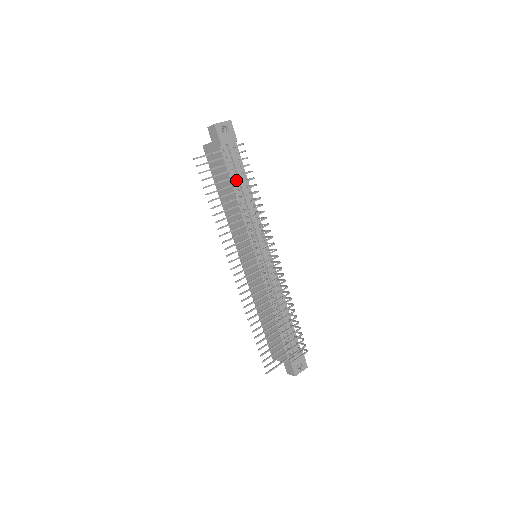
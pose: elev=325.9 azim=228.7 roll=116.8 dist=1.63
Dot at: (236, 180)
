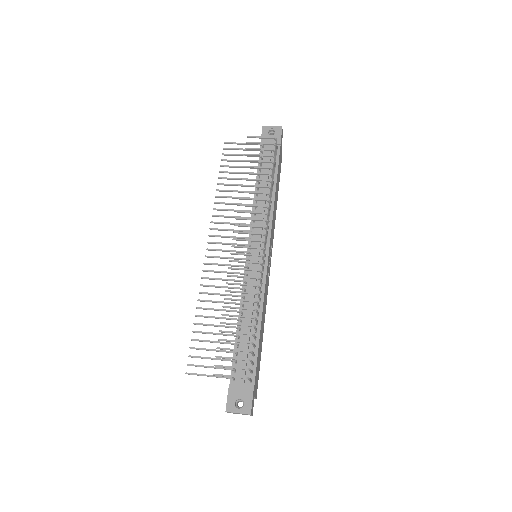
Dot at: (263, 175)
